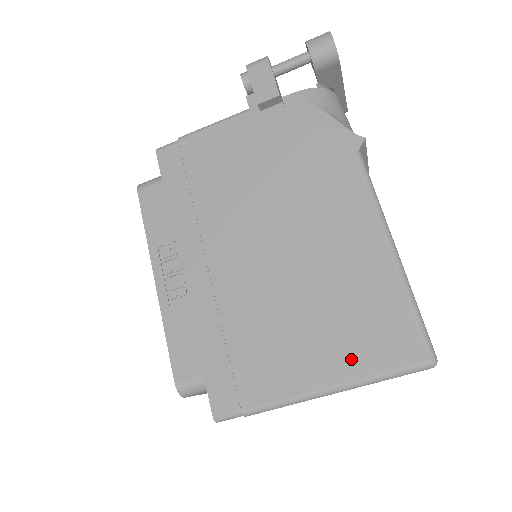
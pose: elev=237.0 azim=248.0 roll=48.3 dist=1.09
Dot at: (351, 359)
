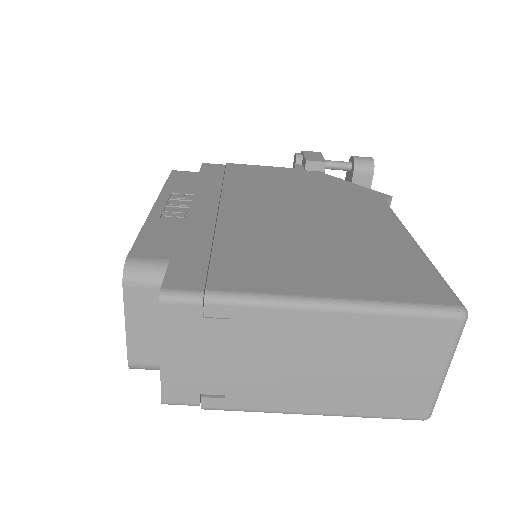
Dot at: (364, 286)
